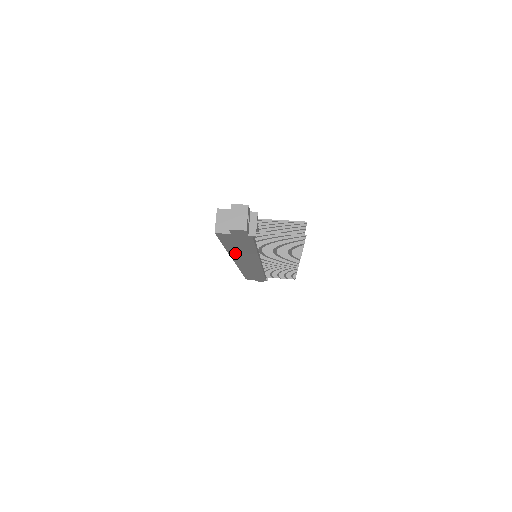
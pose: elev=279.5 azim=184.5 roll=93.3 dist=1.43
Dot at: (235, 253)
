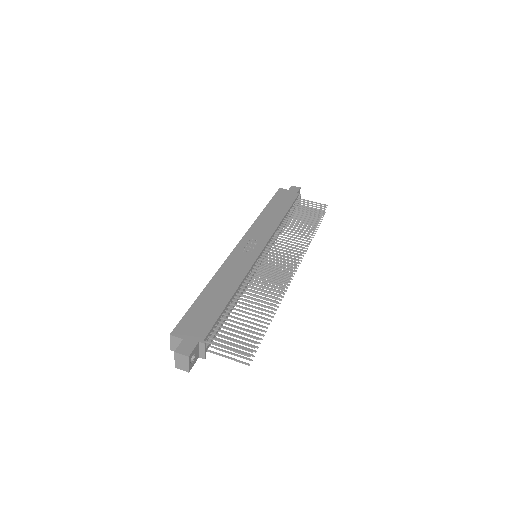
Dot at: occluded
